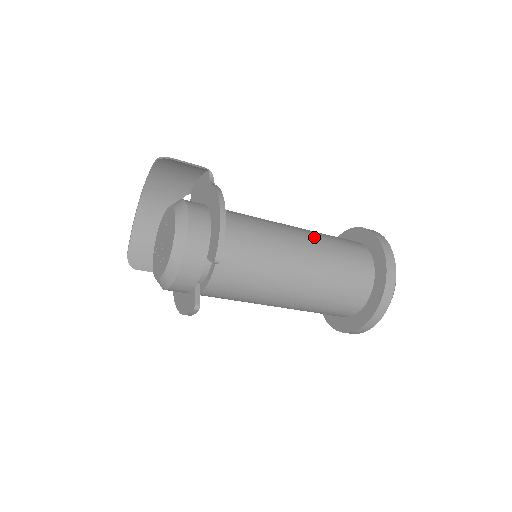
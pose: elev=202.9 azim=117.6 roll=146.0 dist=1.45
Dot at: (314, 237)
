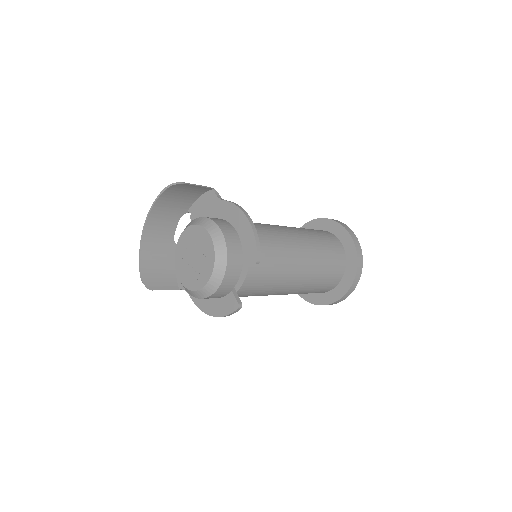
Dot at: (300, 231)
